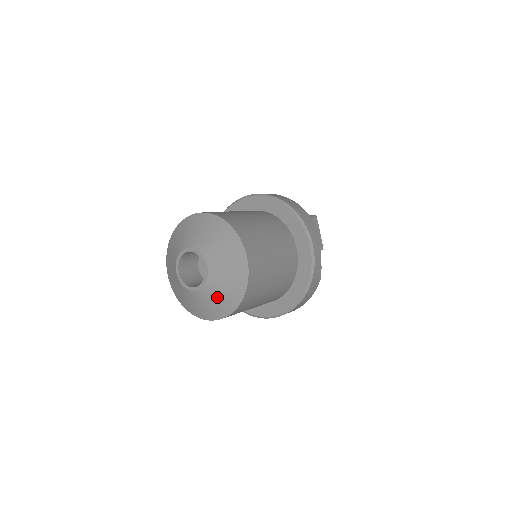
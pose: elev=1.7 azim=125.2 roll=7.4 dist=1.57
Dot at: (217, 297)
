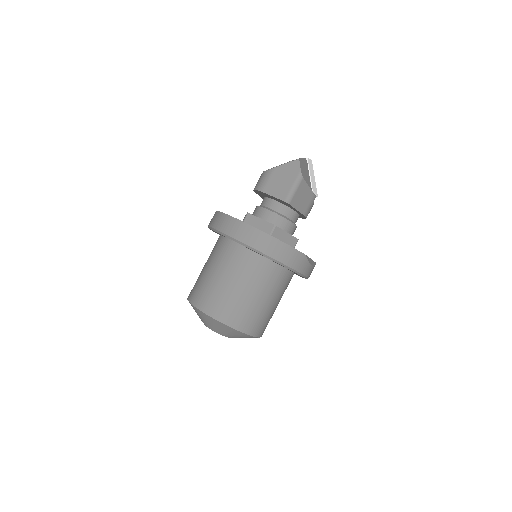
Dot at: occluded
